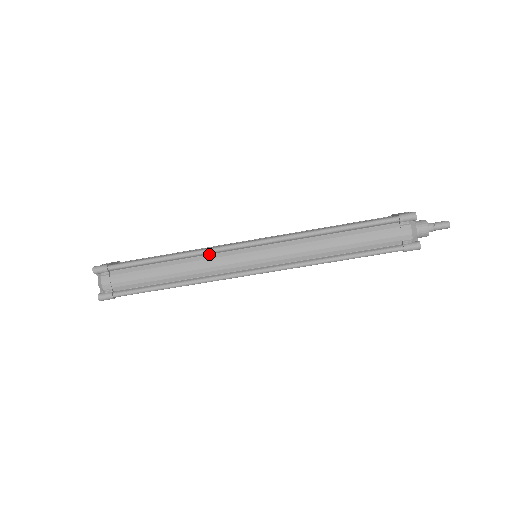
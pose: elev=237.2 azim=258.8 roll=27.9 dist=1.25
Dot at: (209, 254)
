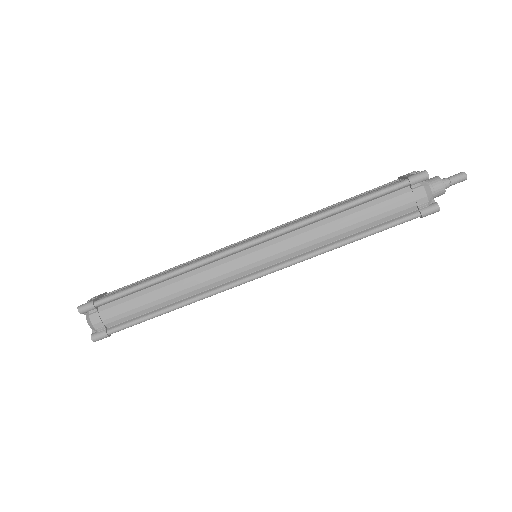
Dot at: (203, 266)
